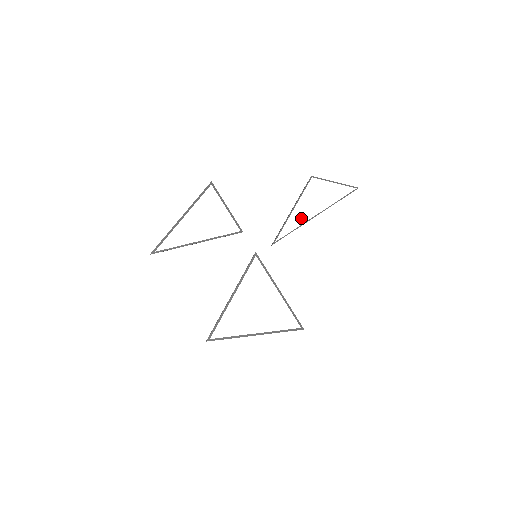
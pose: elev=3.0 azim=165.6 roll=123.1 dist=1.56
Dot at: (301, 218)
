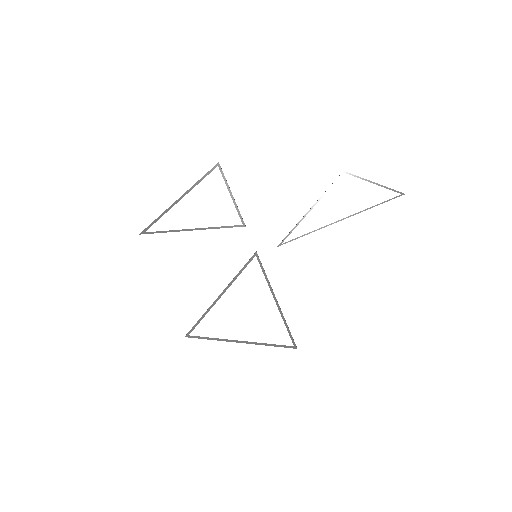
Dot at: (319, 221)
